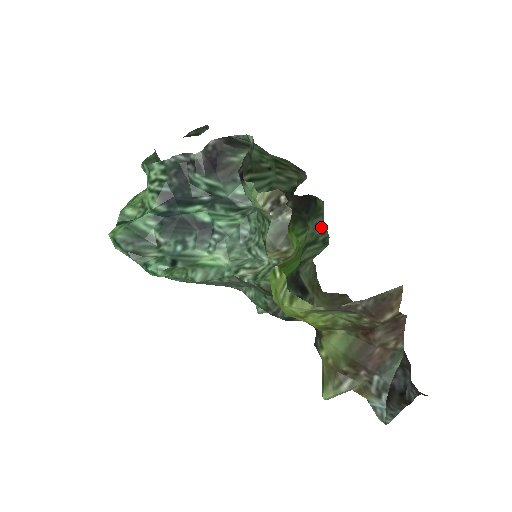
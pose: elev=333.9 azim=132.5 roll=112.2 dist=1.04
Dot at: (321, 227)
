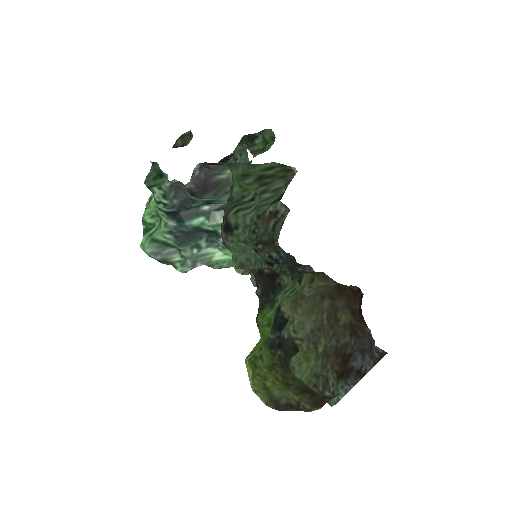
Dot at: (290, 289)
